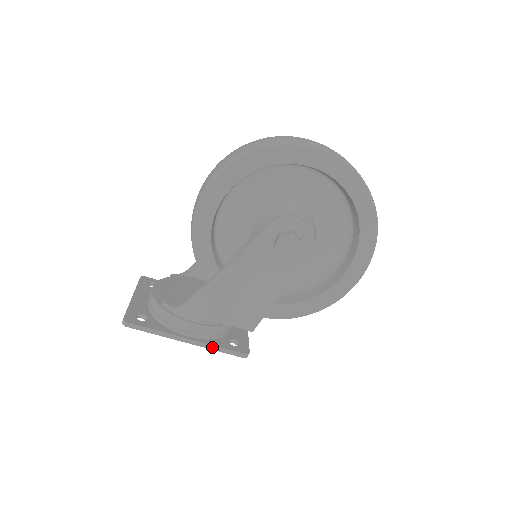
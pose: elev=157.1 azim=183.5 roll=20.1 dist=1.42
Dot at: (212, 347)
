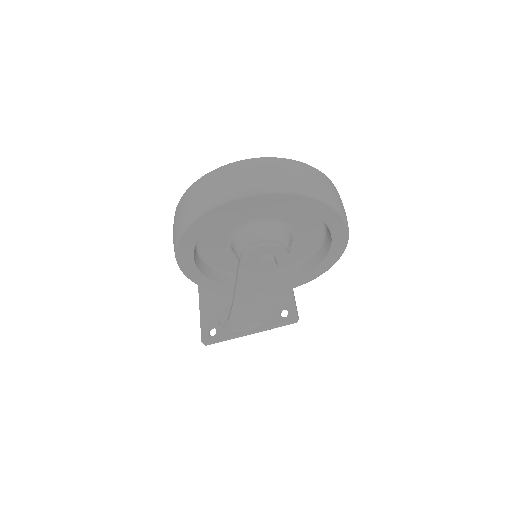
Dot at: (269, 329)
